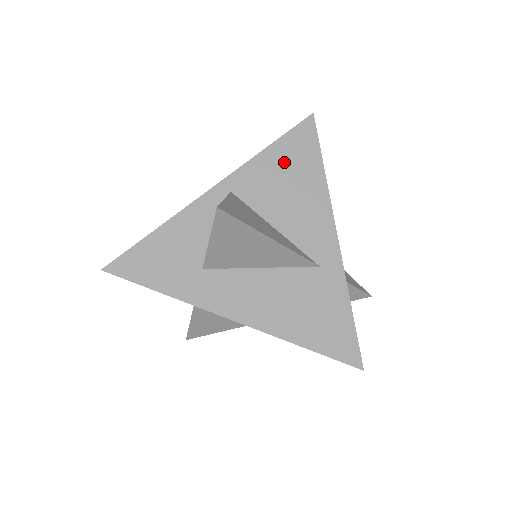
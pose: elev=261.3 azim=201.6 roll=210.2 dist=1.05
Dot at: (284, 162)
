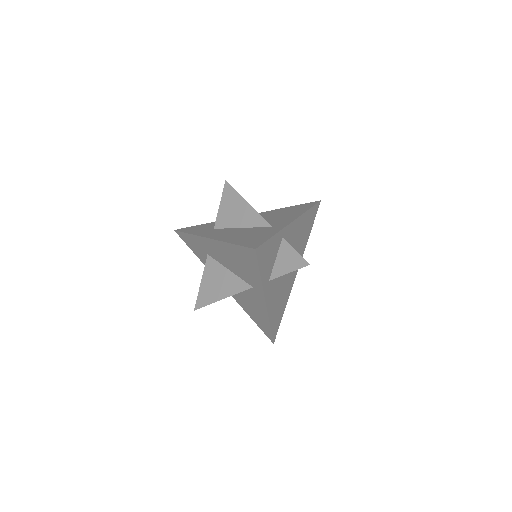
Dot at: (290, 209)
